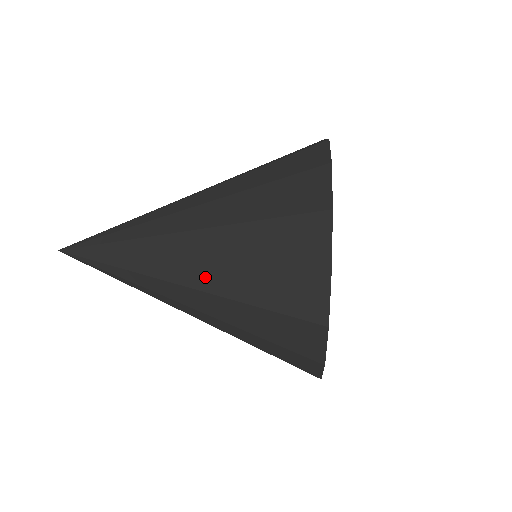
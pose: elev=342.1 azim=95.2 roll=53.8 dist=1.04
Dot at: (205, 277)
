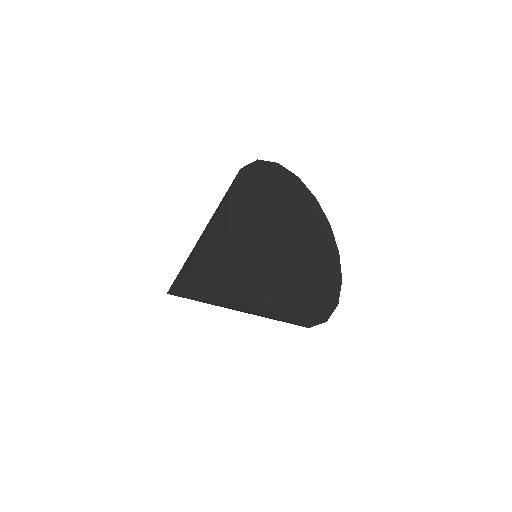
Dot at: (202, 268)
